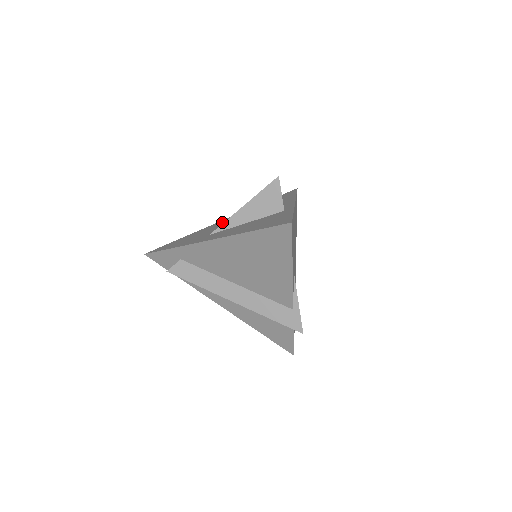
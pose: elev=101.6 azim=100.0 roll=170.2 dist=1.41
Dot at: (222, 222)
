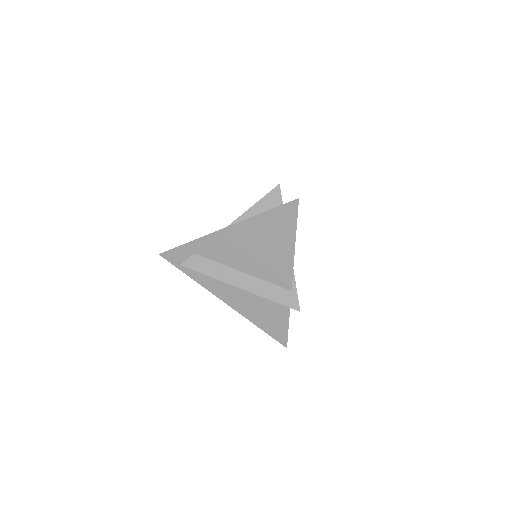
Dot at: occluded
